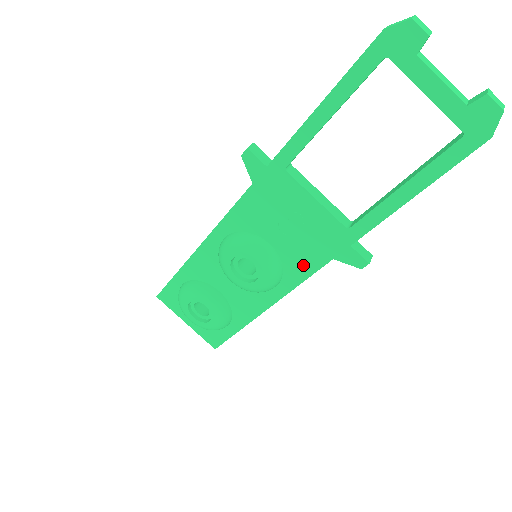
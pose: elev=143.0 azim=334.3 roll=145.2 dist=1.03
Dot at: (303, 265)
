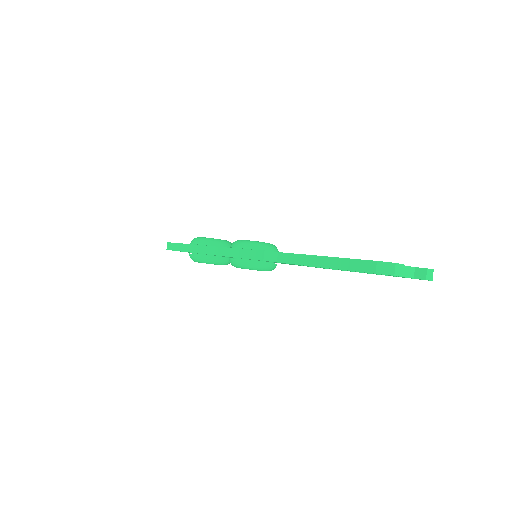
Dot at: occluded
